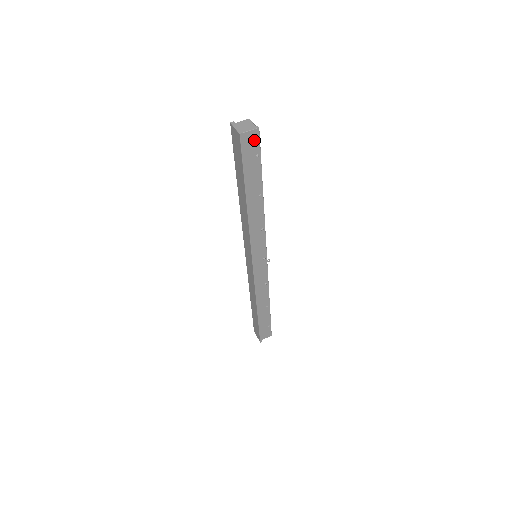
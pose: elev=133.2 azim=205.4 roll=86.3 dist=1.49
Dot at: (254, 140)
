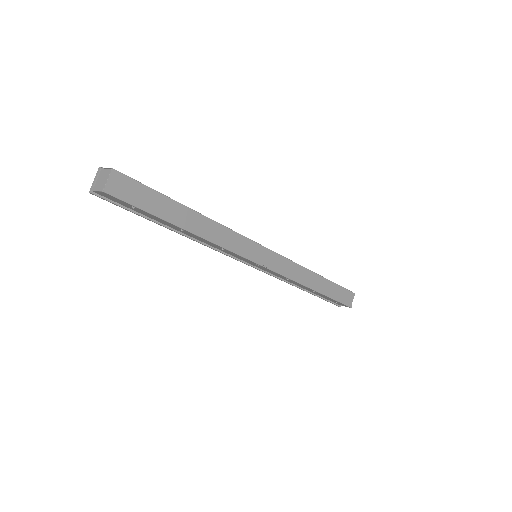
Dot at: (113, 197)
